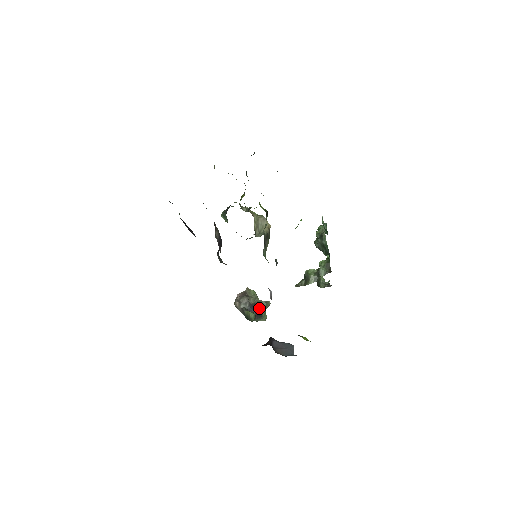
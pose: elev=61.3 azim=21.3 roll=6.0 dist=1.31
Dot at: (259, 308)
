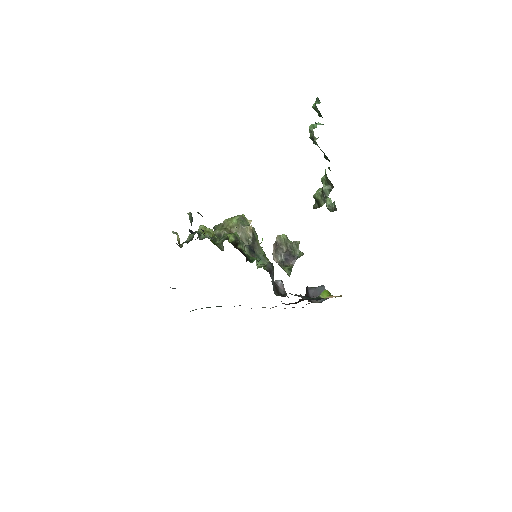
Dot at: (293, 251)
